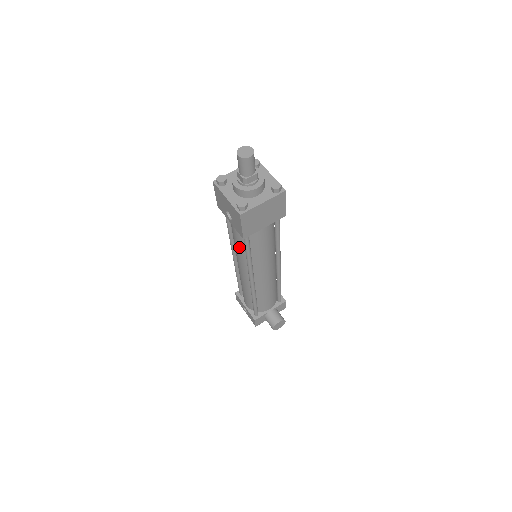
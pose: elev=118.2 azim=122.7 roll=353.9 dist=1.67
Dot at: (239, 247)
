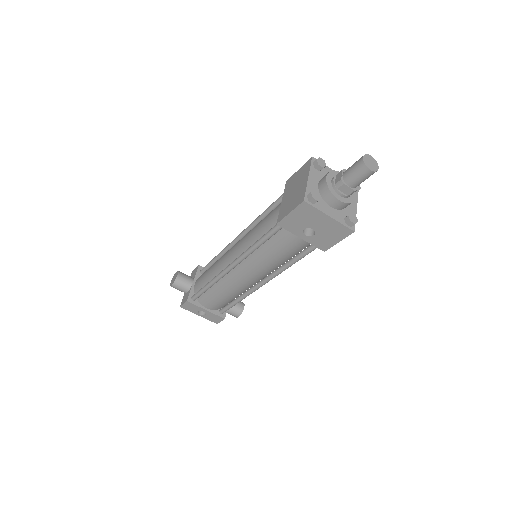
Dot at: (280, 258)
